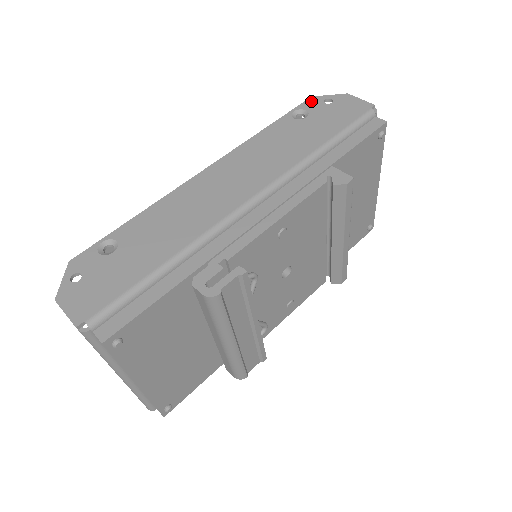
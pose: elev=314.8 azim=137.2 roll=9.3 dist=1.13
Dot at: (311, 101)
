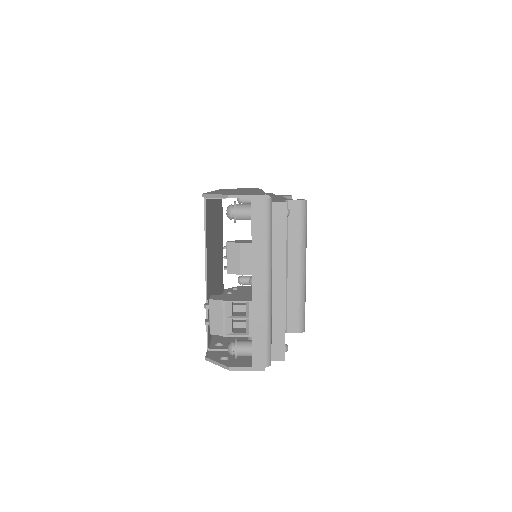
Dot at: occluded
